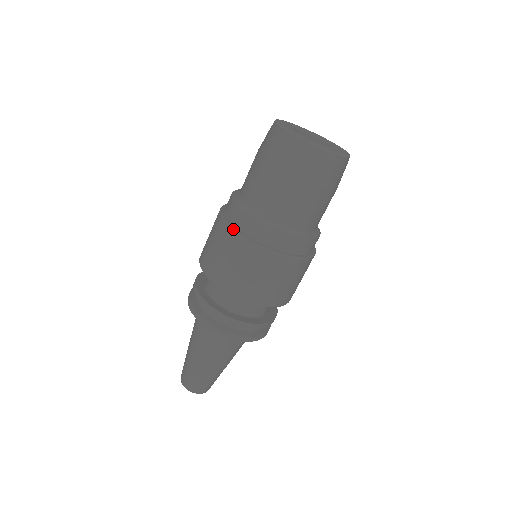
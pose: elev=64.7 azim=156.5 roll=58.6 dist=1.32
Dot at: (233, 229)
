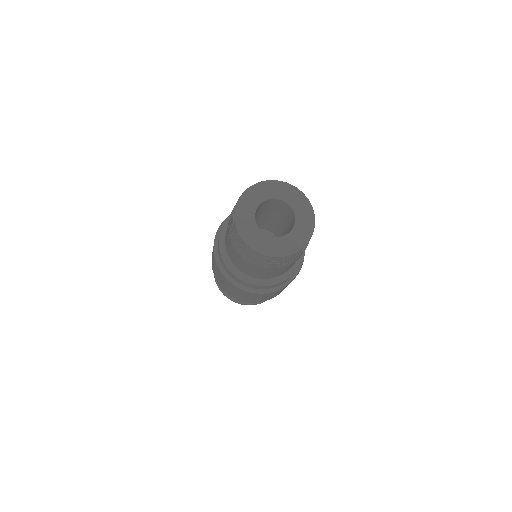
Dot at: (214, 255)
